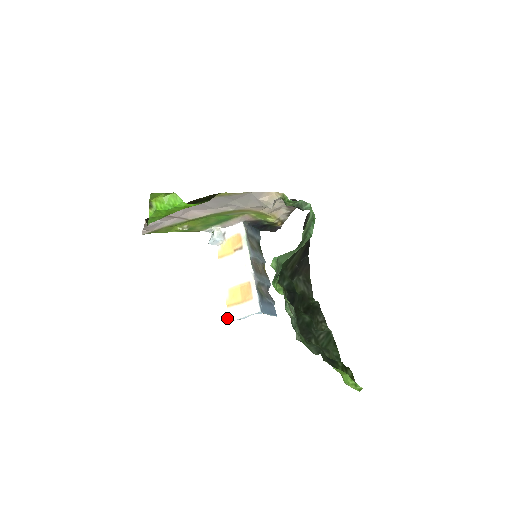
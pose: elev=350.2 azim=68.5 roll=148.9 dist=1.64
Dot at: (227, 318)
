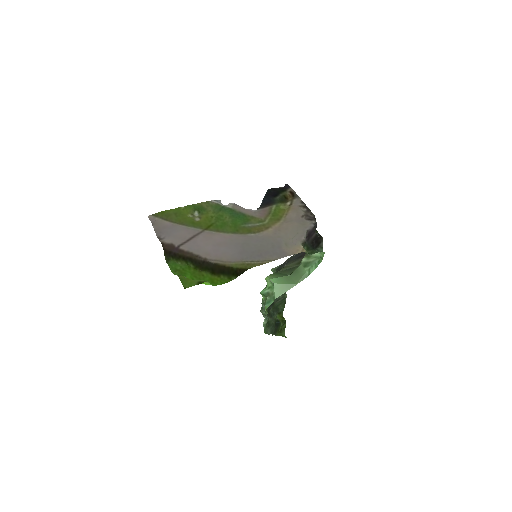
Dot at: occluded
